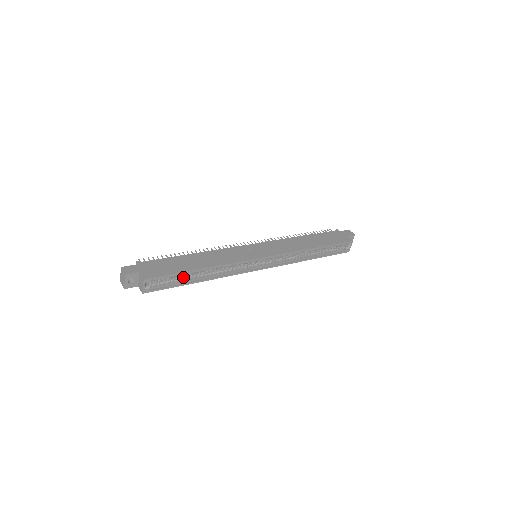
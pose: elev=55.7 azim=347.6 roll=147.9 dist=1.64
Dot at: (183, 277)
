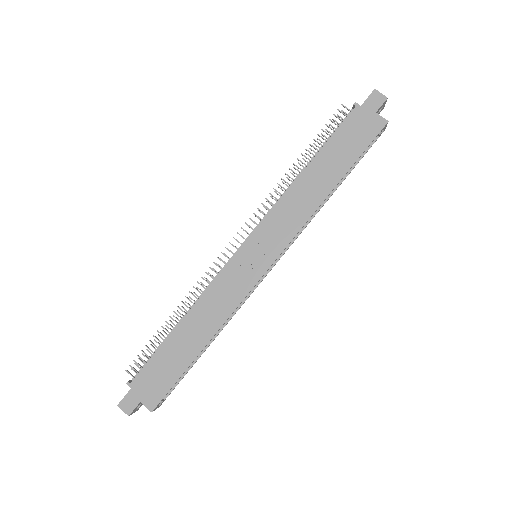
Dot at: occluded
